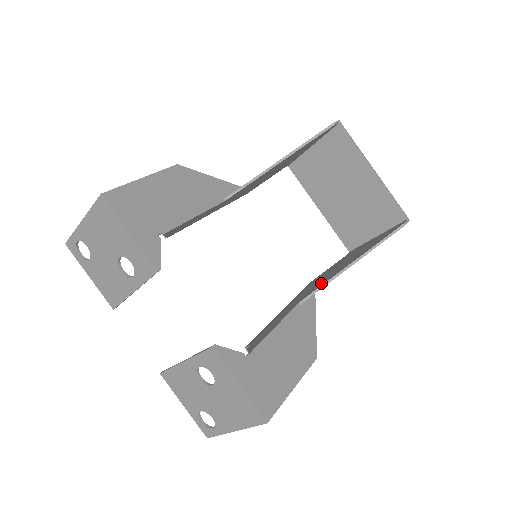
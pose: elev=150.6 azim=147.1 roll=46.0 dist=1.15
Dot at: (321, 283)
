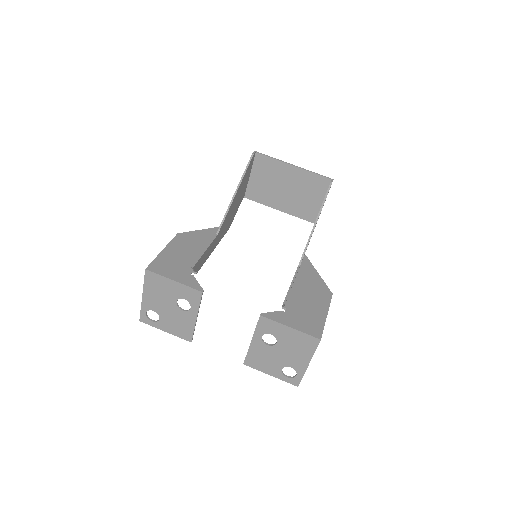
Dot at: occluded
